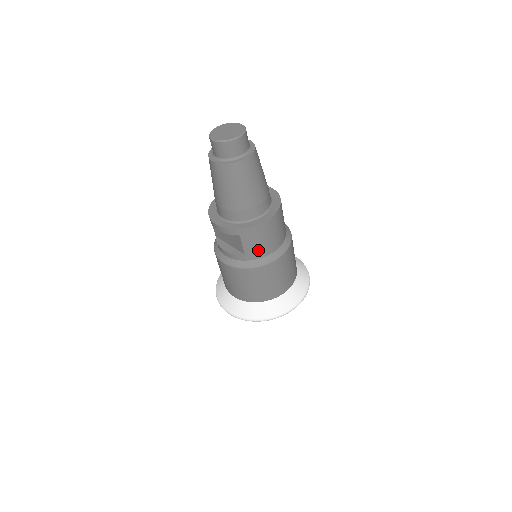
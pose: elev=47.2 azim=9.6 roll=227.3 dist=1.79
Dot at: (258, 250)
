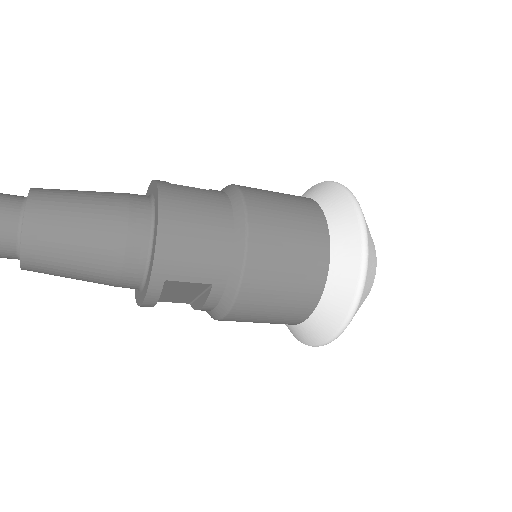
Dot at: (211, 260)
